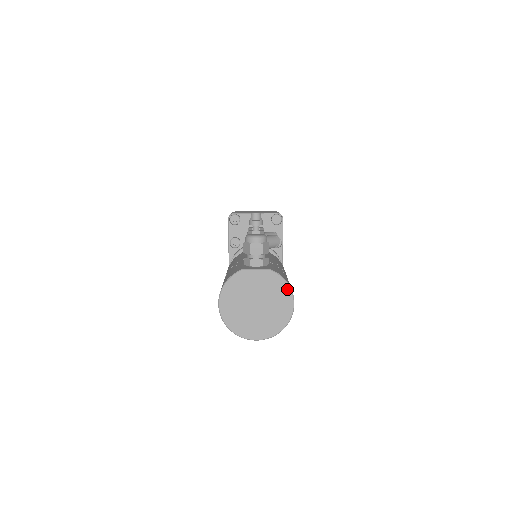
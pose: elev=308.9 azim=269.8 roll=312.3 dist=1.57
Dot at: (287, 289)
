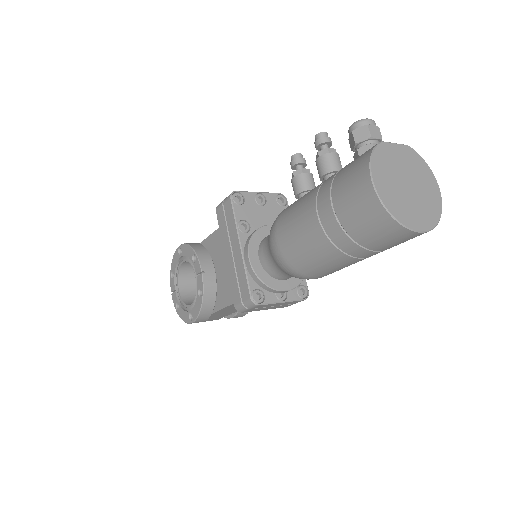
Dot at: (428, 169)
